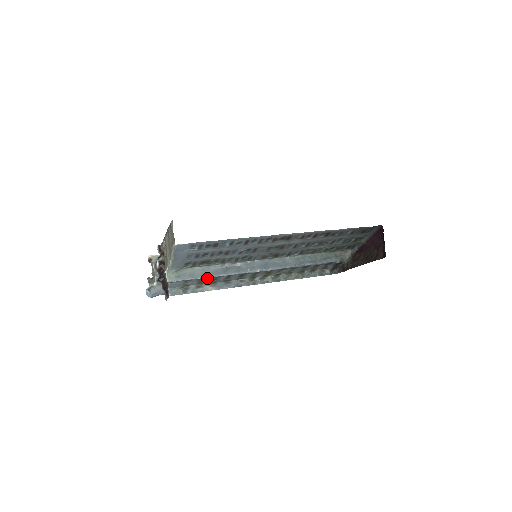
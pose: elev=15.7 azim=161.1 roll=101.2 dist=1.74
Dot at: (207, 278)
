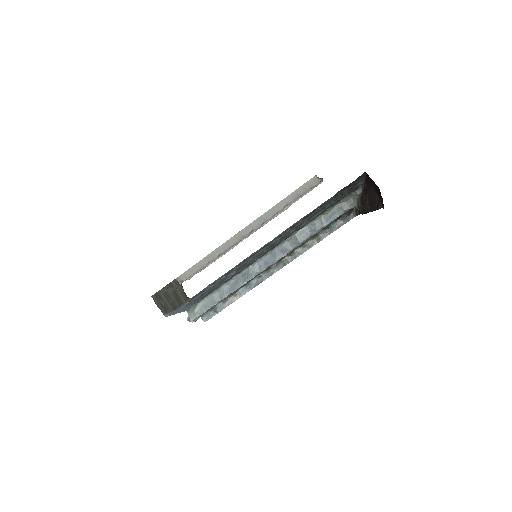
Dot at: (223, 298)
